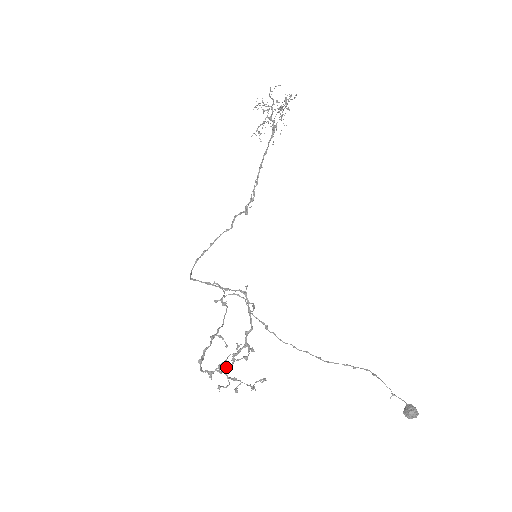
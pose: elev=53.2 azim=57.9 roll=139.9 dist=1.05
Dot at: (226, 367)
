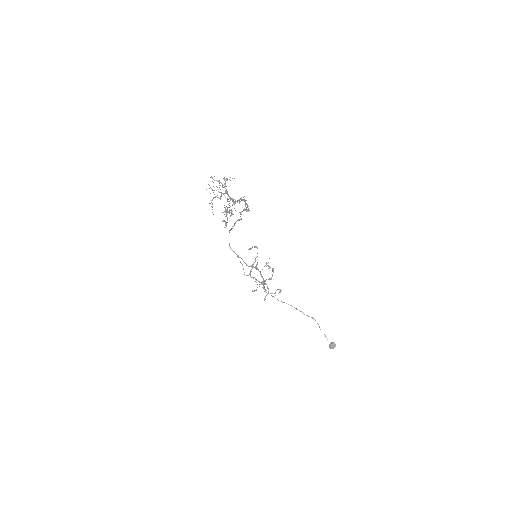
Dot at: occluded
